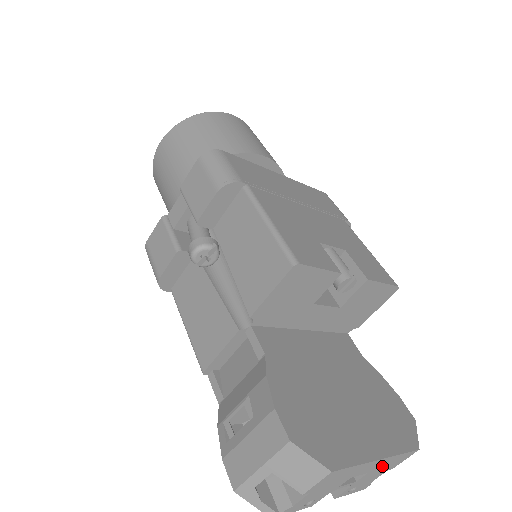
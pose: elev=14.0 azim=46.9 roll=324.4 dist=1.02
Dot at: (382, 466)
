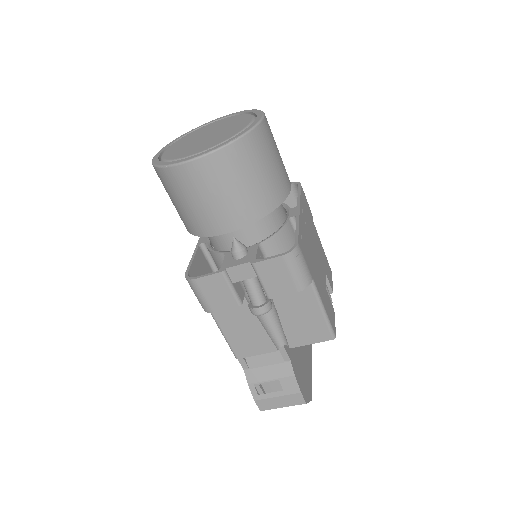
Dot at: occluded
